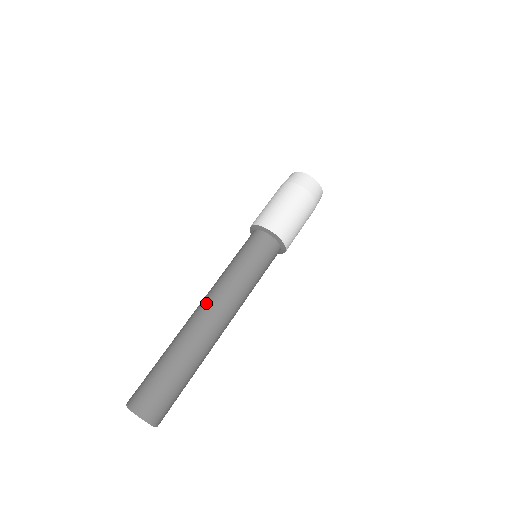
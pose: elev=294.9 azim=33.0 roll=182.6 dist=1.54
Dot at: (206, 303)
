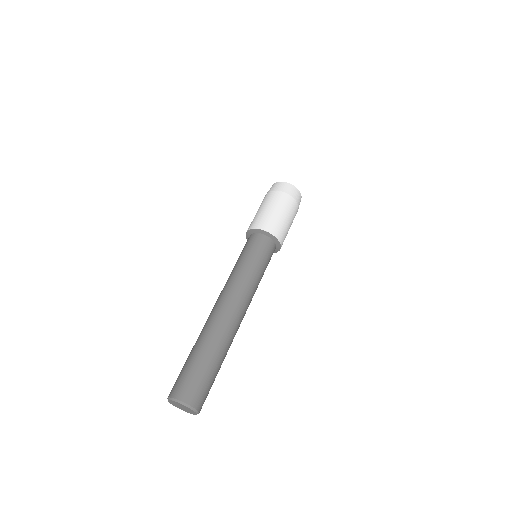
Dot at: (234, 303)
